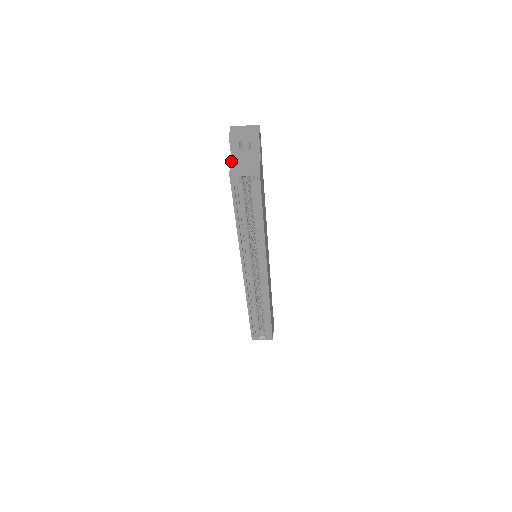
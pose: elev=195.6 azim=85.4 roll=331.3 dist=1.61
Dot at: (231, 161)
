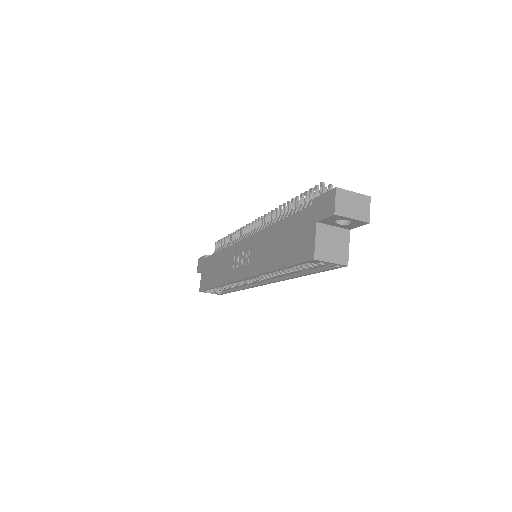
Dot at: (316, 232)
